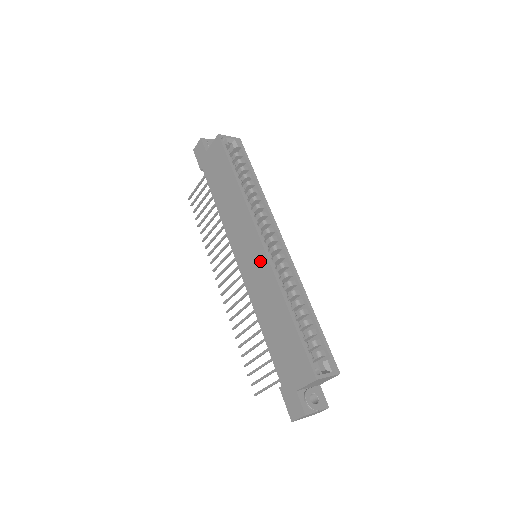
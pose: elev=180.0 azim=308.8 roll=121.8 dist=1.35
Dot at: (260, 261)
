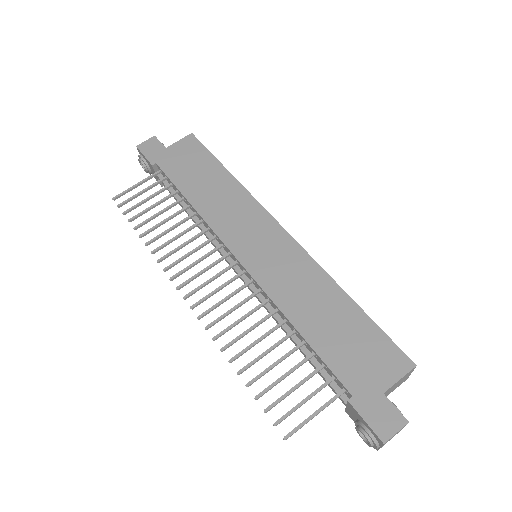
Dot at: (285, 249)
